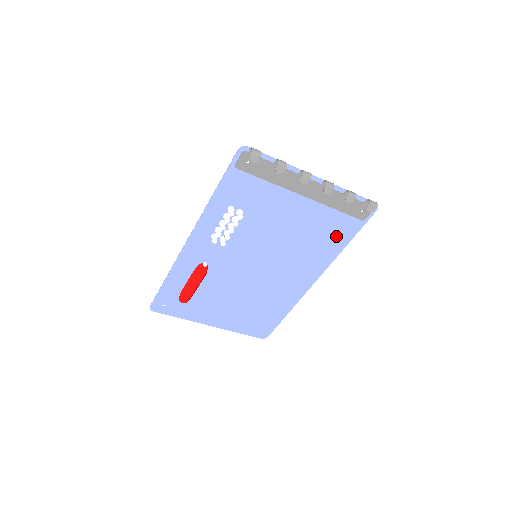
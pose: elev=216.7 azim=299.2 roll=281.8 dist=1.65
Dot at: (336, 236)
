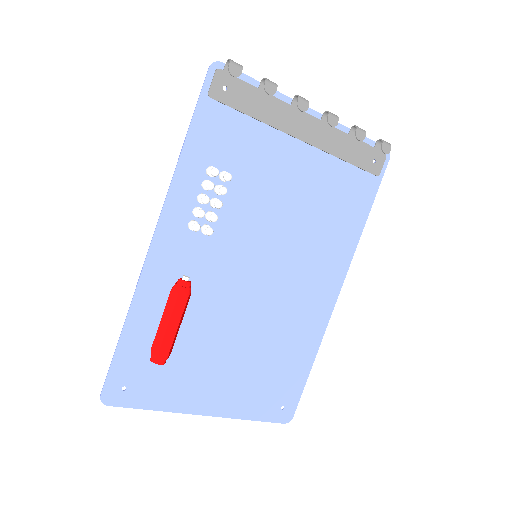
Dot at: (351, 206)
